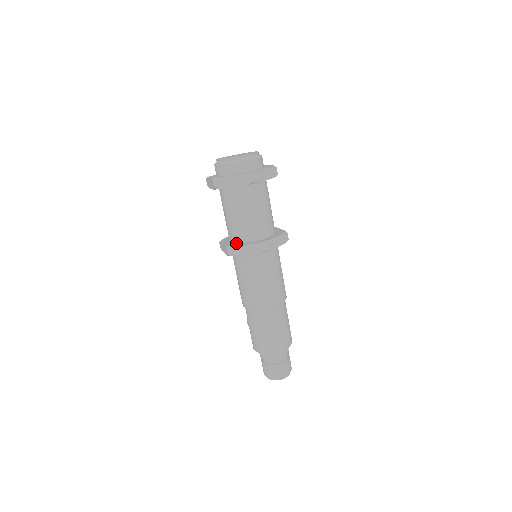
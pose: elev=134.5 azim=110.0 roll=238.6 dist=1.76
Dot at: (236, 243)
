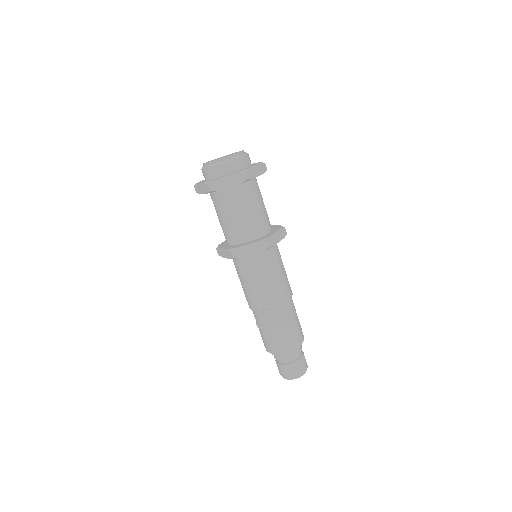
Dot at: (237, 245)
